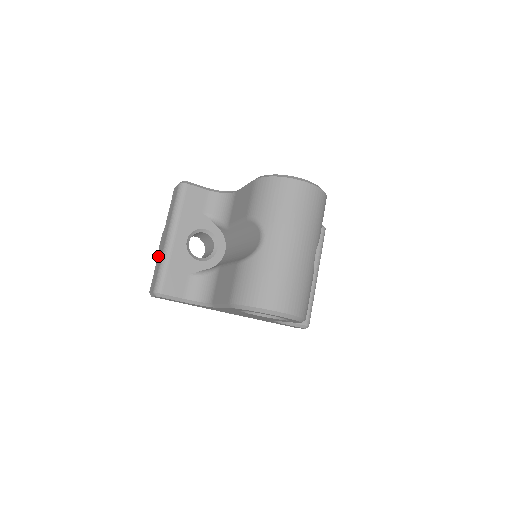
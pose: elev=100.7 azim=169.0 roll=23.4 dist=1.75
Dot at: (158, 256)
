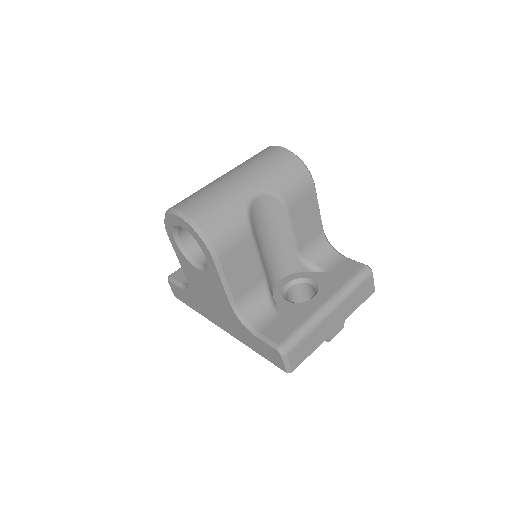
Dot at: occluded
